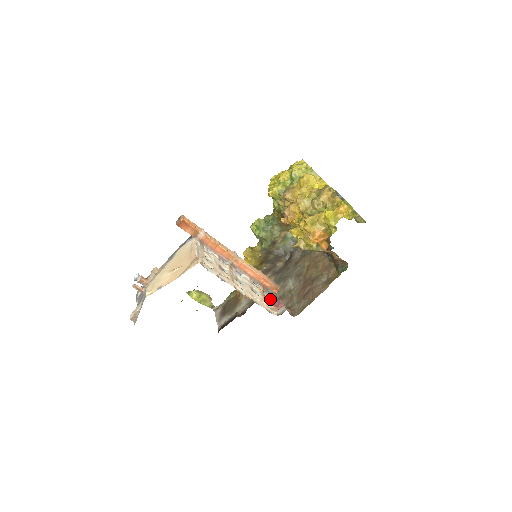
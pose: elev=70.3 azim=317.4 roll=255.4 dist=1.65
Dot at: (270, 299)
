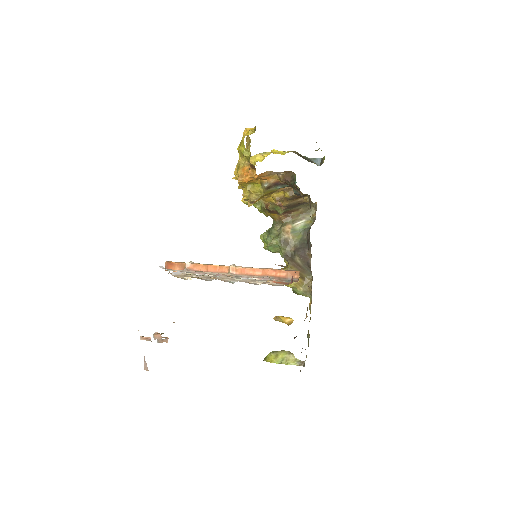
Dot at: occluded
